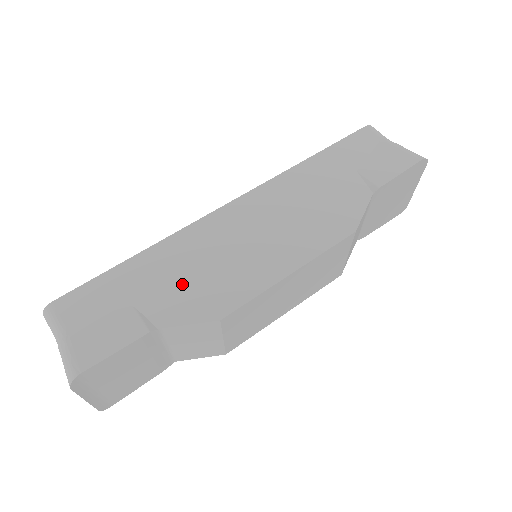
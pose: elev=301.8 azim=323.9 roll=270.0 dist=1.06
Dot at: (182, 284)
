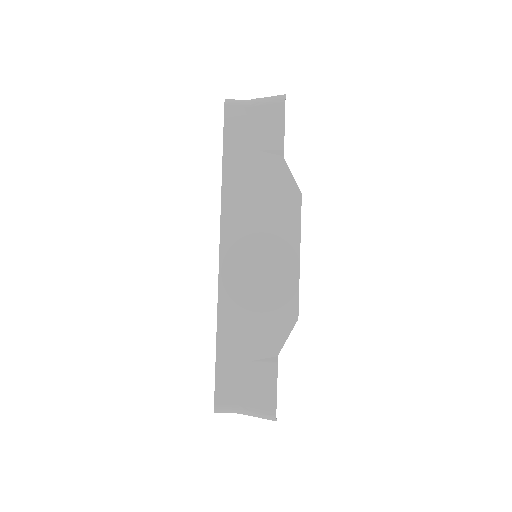
Dot at: (259, 324)
